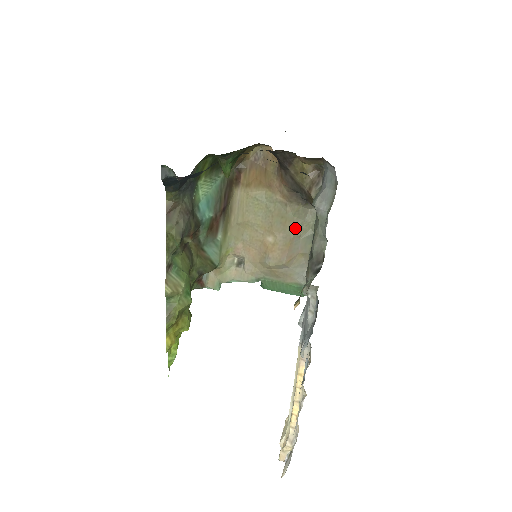
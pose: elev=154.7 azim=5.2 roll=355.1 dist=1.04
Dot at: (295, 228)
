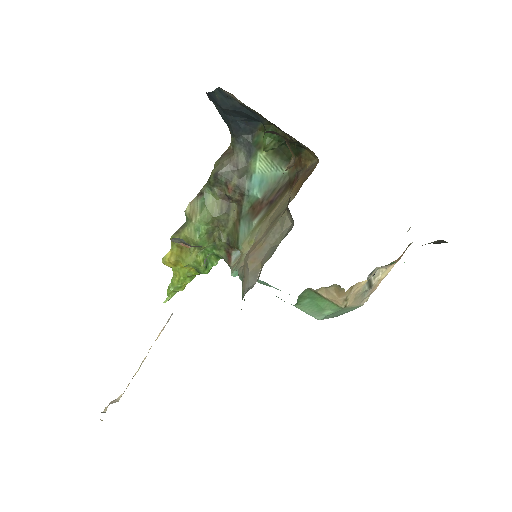
Dot at: (273, 233)
